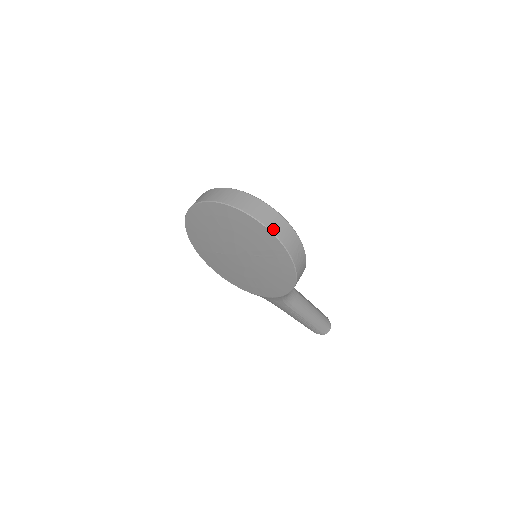
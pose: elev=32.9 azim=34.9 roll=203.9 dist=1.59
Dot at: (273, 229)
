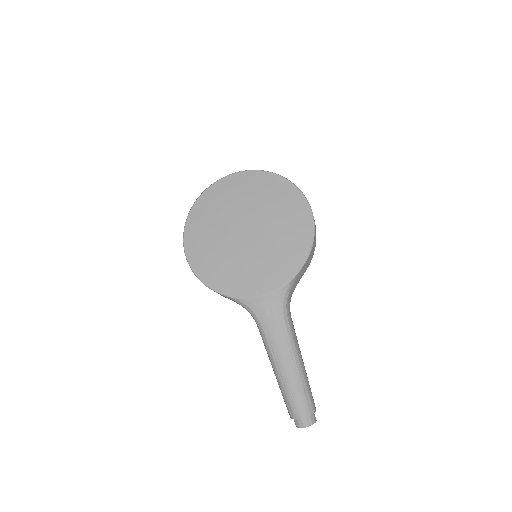
Dot at: (296, 187)
